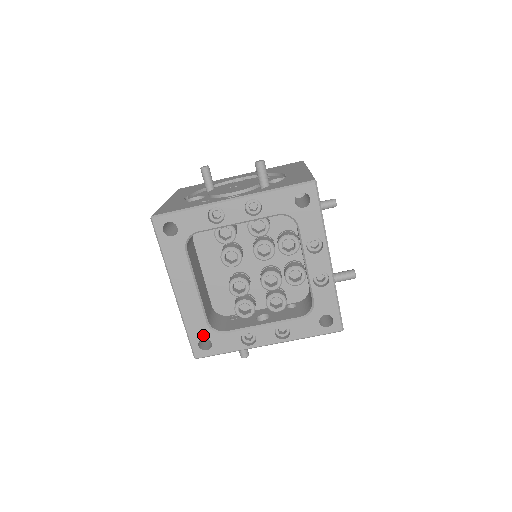
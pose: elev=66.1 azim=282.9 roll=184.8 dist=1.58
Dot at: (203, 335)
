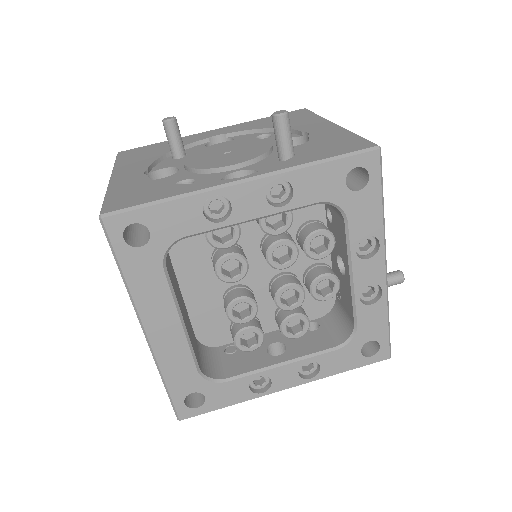
Dot at: (192, 388)
